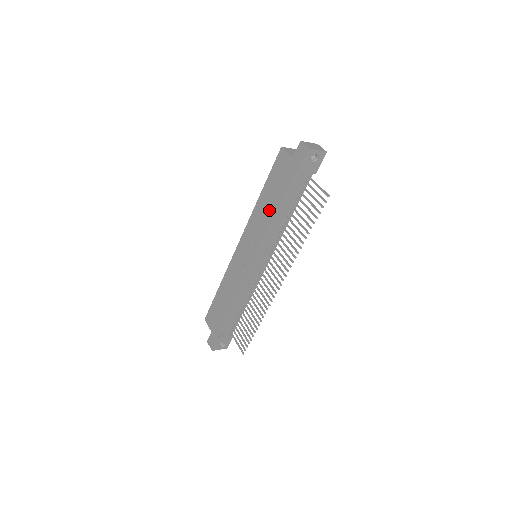
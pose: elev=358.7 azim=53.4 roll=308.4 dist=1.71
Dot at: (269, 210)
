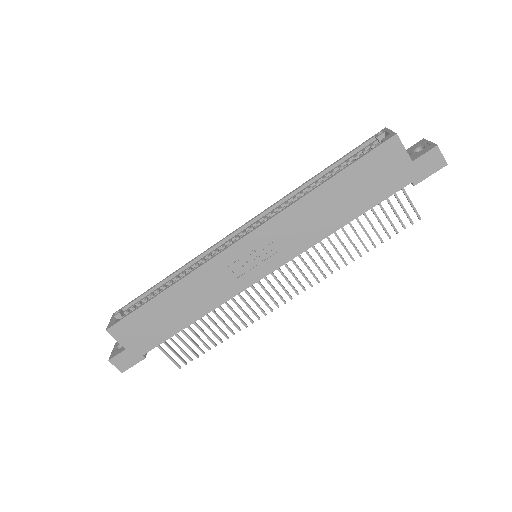
Dot at: (334, 216)
